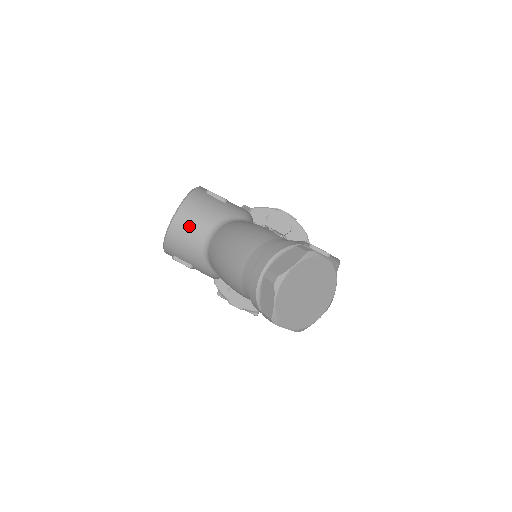
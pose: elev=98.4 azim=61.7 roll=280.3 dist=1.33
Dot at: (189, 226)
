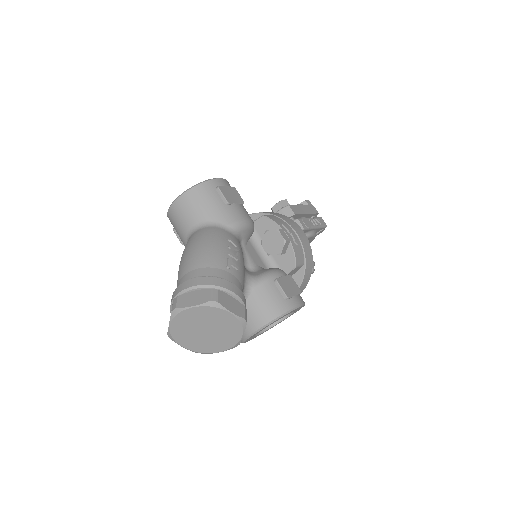
Dot at: (183, 213)
